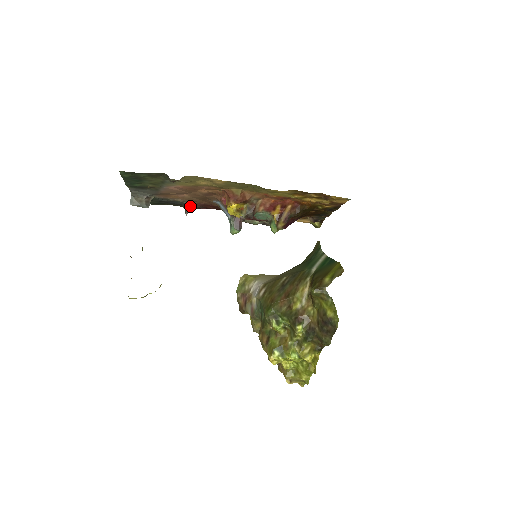
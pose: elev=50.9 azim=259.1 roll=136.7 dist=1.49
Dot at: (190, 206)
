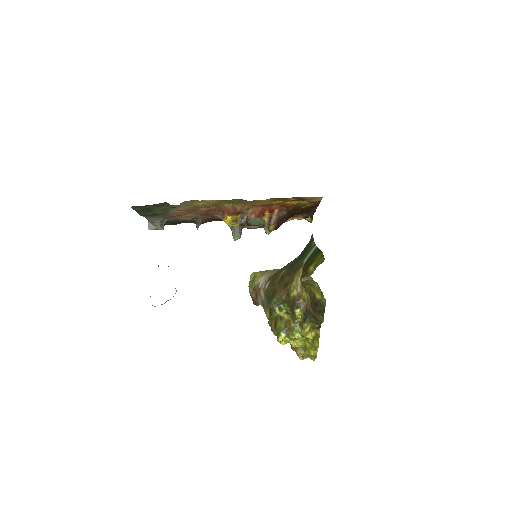
Dot at: (198, 222)
